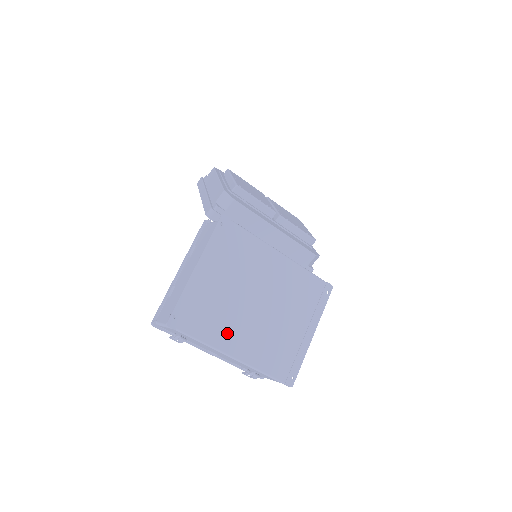
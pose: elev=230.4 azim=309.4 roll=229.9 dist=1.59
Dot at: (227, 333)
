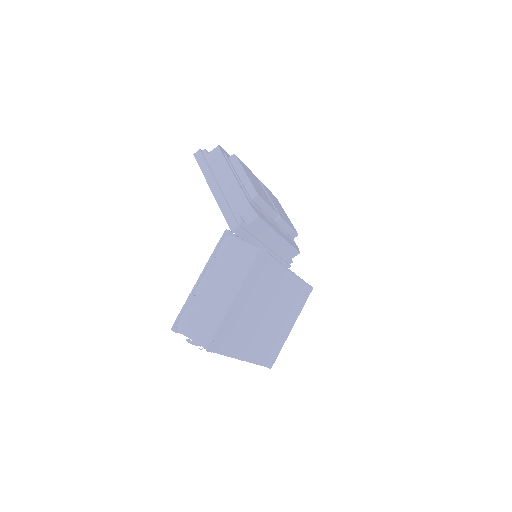
Dot at: (243, 343)
